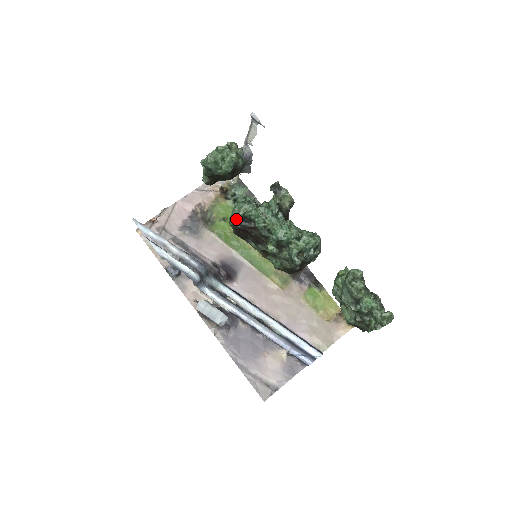
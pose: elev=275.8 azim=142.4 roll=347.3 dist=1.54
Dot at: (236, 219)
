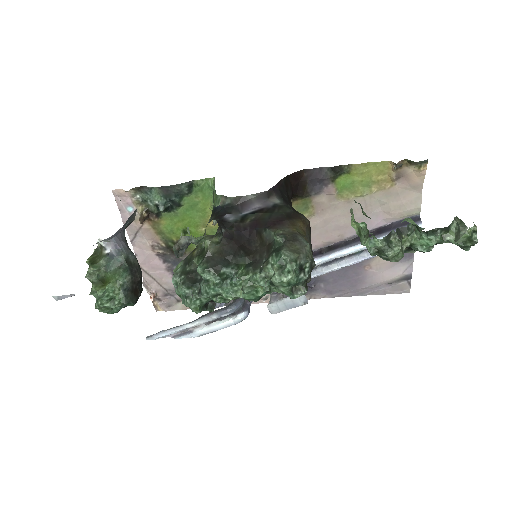
Dot at: occluded
